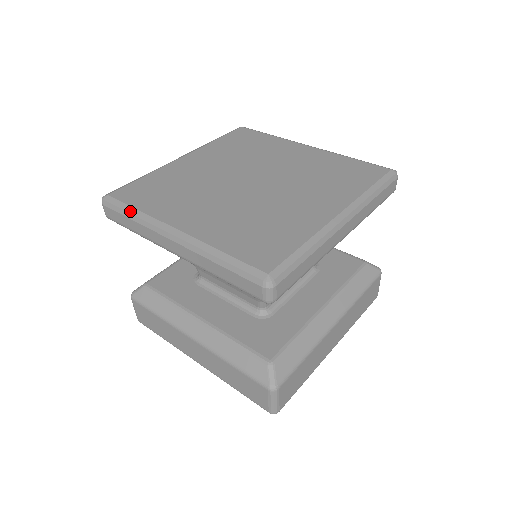
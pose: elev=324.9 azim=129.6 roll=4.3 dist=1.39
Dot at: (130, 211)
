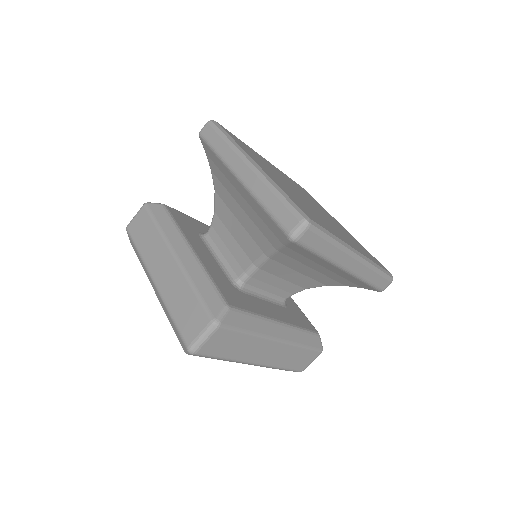
Dot at: (228, 136)
